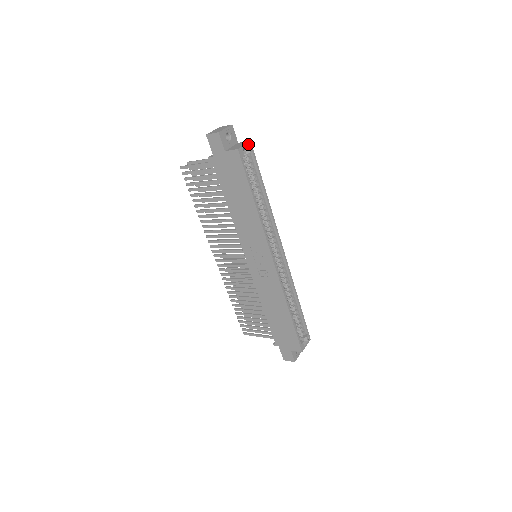
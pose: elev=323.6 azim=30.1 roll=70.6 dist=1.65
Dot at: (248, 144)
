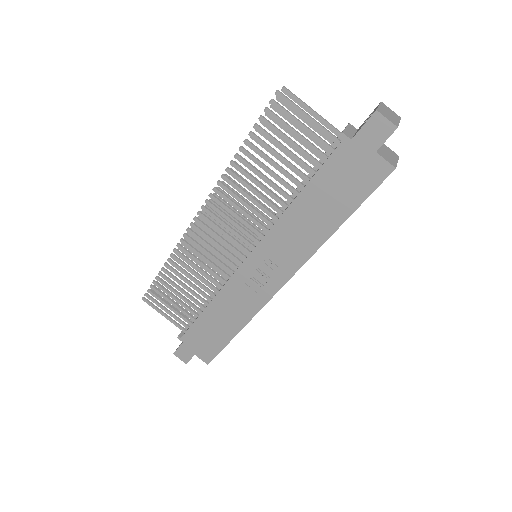
Dot at: (397, 160)
